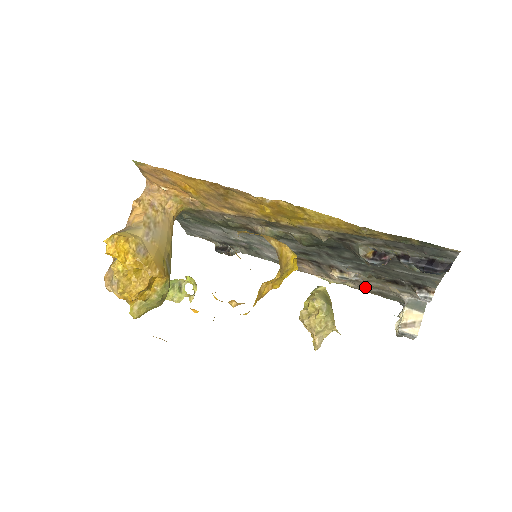
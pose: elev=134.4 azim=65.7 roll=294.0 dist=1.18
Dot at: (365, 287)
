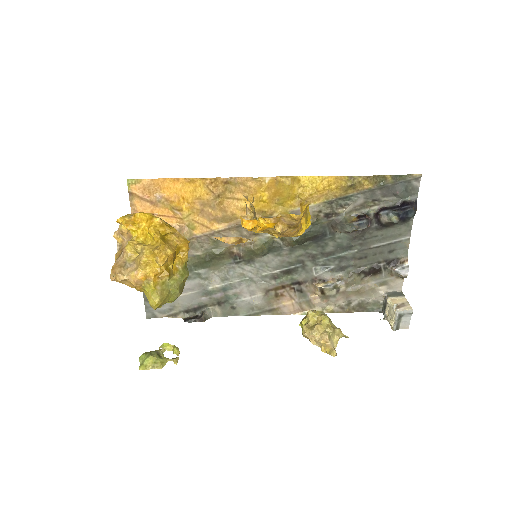
Dot at: (345, 303)
